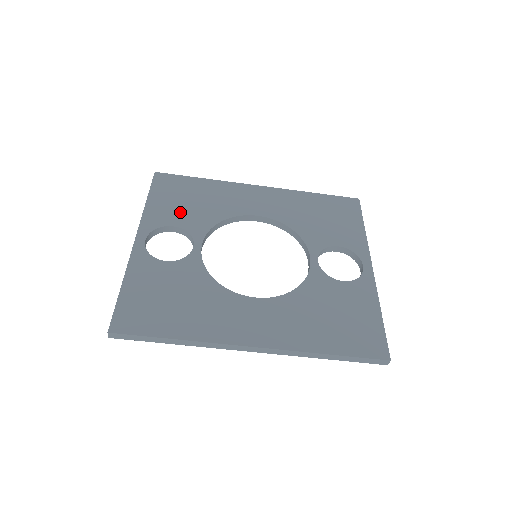
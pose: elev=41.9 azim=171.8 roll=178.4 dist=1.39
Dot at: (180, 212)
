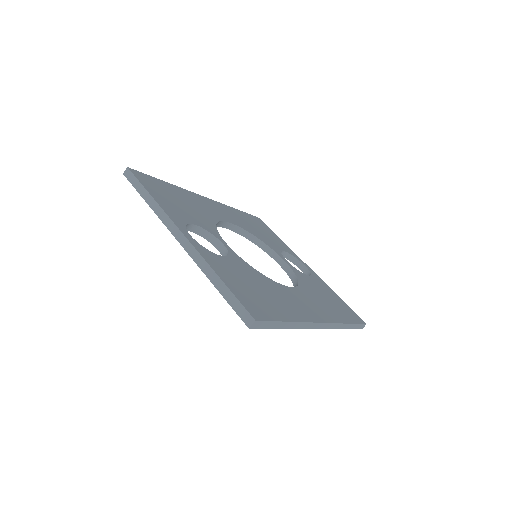
Dot at: (185, 211)
